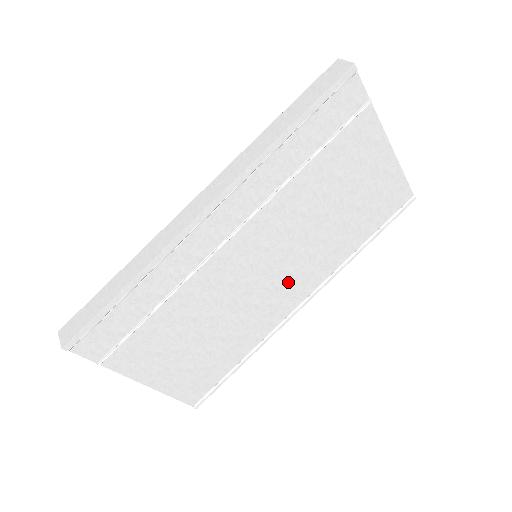
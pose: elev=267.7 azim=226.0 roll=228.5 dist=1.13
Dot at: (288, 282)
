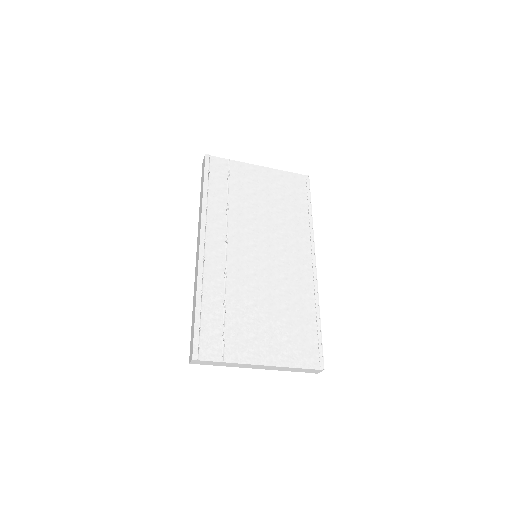
Dot at: (289, 255)
